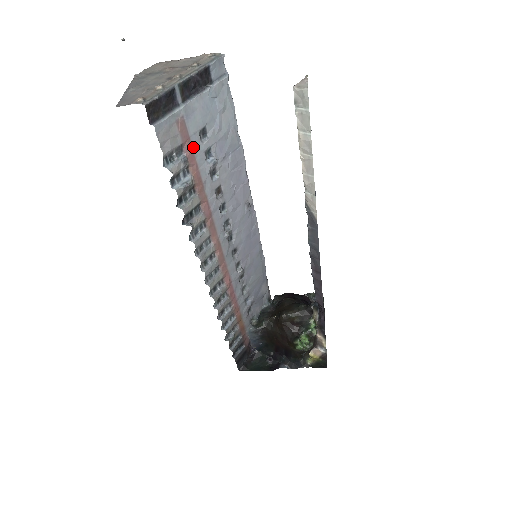
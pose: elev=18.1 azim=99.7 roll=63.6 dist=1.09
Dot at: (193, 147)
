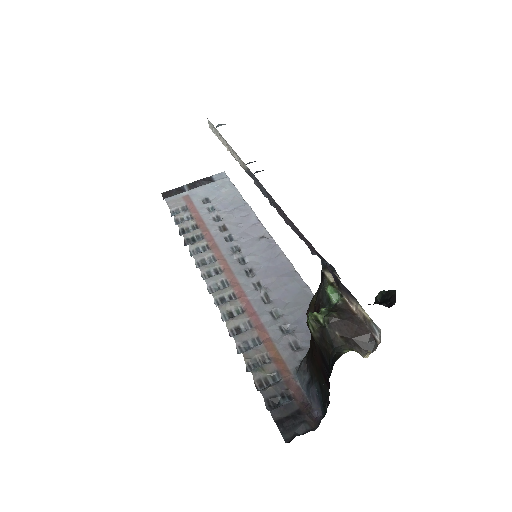
Dot at: (196, 206)
